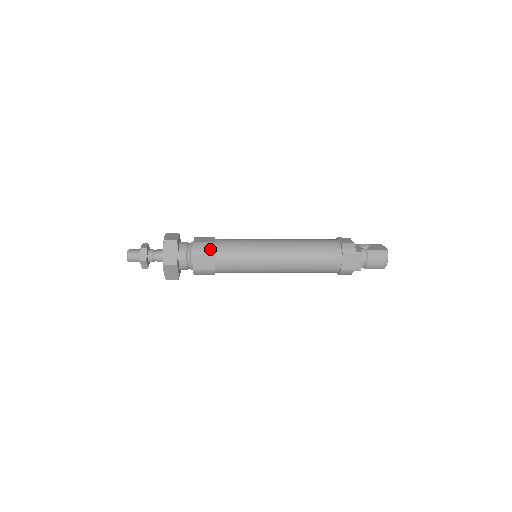
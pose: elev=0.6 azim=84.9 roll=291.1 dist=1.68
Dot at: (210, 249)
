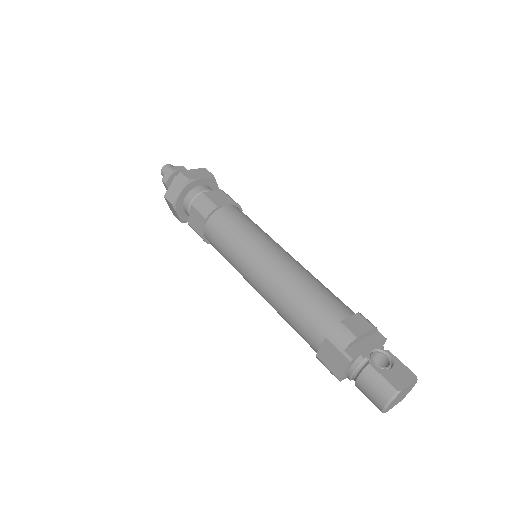
Dot at: (206, 211)
